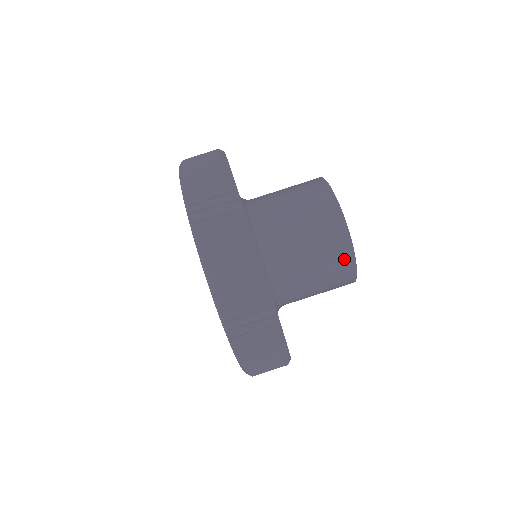
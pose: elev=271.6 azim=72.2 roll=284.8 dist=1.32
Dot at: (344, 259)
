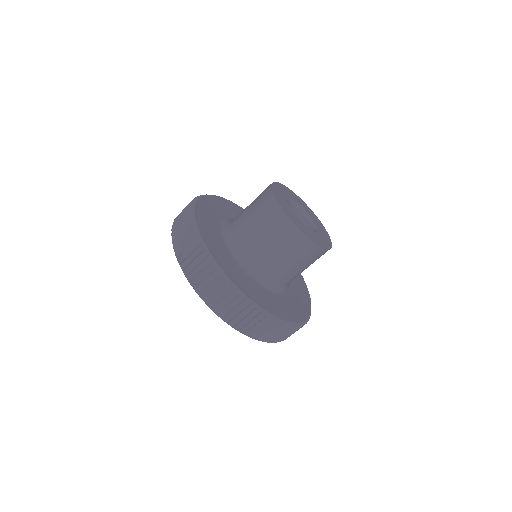
Dot at: (299, 241)
